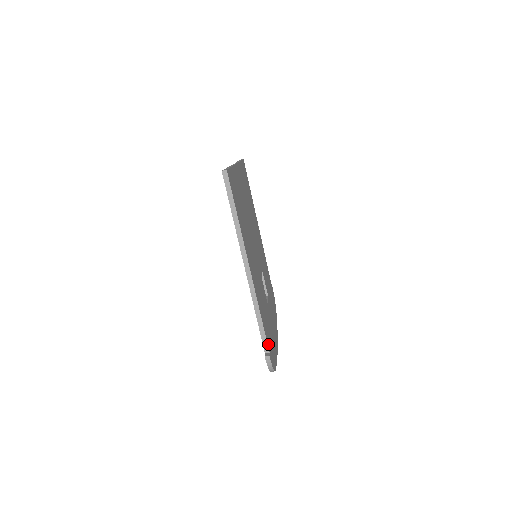
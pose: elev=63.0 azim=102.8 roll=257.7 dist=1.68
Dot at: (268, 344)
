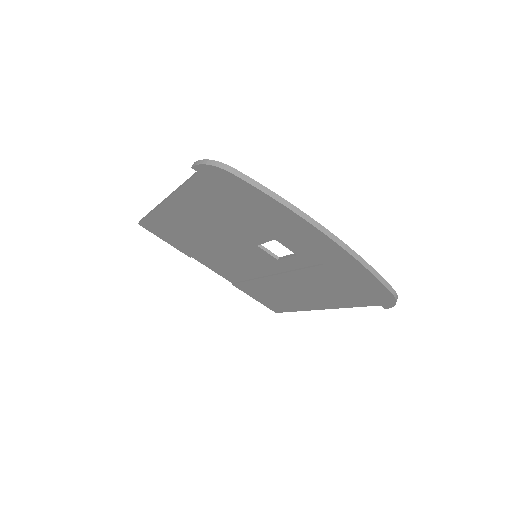
Dot at: occluded
